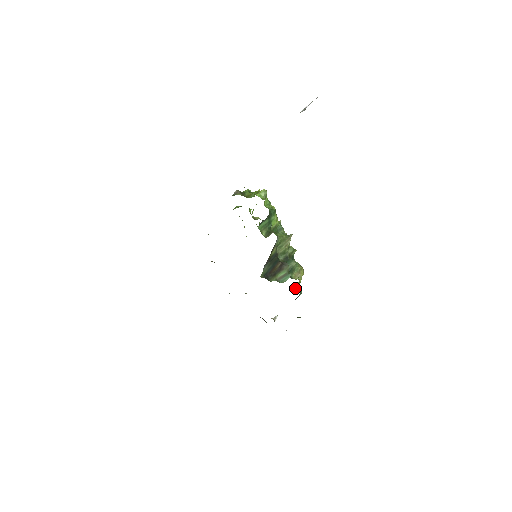
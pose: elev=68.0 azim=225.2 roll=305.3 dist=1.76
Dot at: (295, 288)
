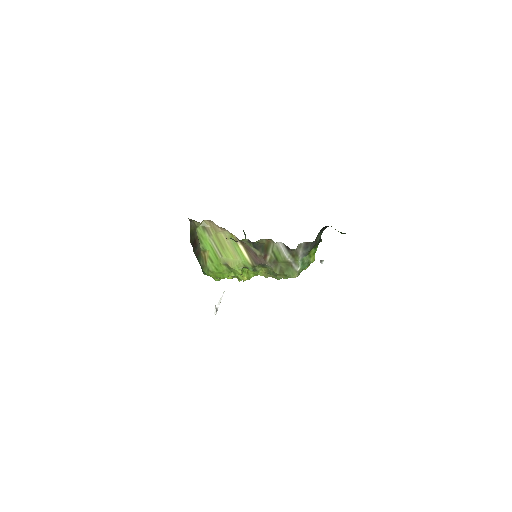
Dot at: occluded
